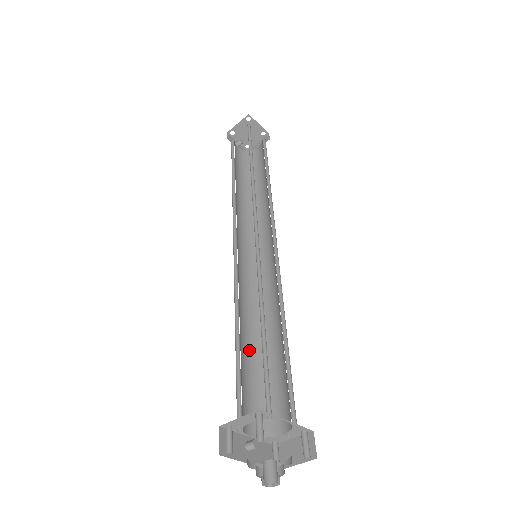
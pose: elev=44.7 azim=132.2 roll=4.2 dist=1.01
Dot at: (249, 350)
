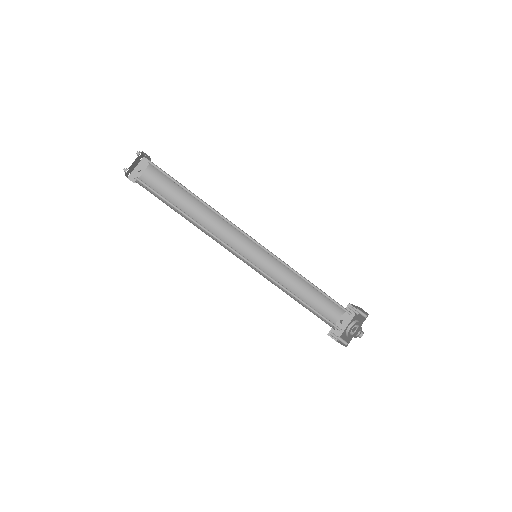
Dot at: (304, 290)
